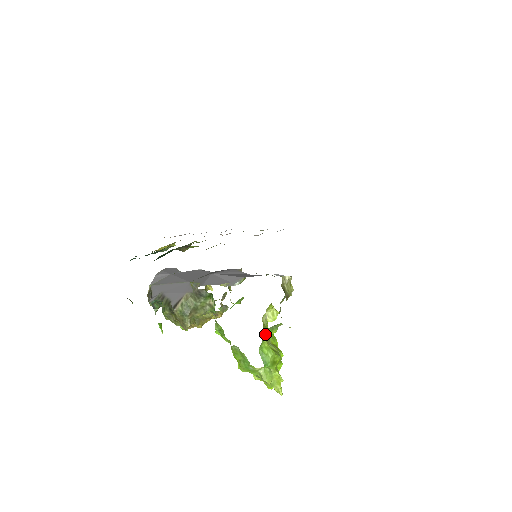
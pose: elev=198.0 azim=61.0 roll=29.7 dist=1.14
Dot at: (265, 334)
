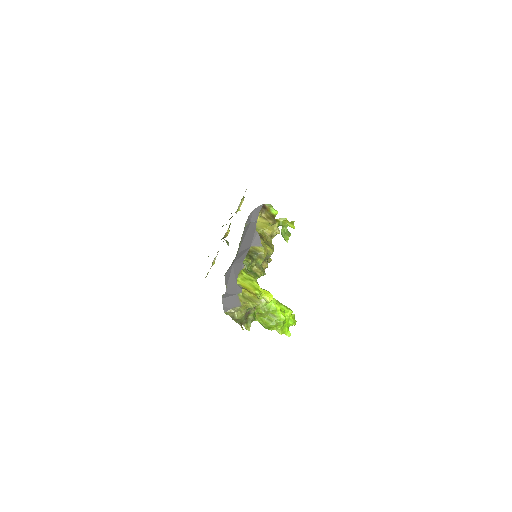
Dot at: occluded
